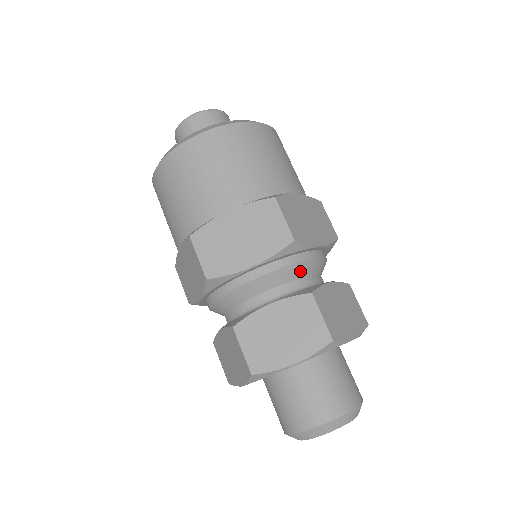
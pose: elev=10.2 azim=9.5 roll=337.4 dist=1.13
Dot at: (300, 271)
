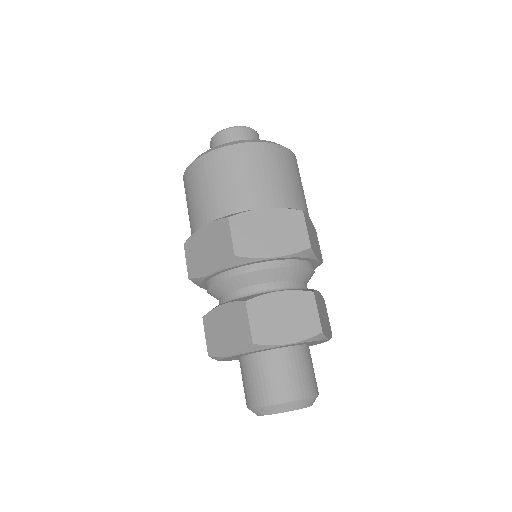
Dot at: (302, 275)
